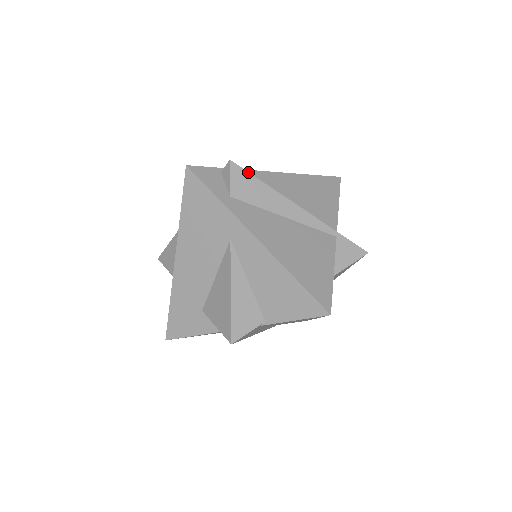
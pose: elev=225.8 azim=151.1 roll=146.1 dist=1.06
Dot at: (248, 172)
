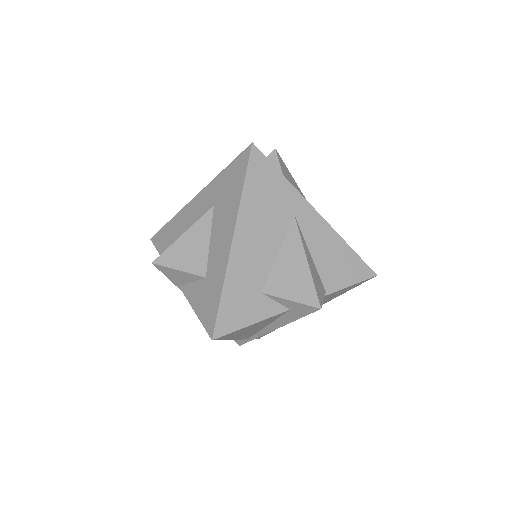
Dot at: (284, 163)
